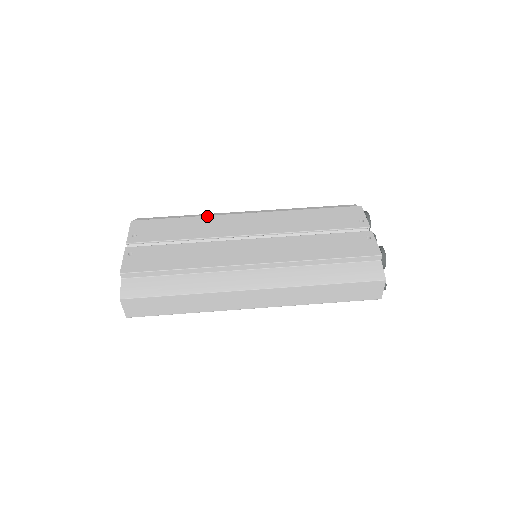
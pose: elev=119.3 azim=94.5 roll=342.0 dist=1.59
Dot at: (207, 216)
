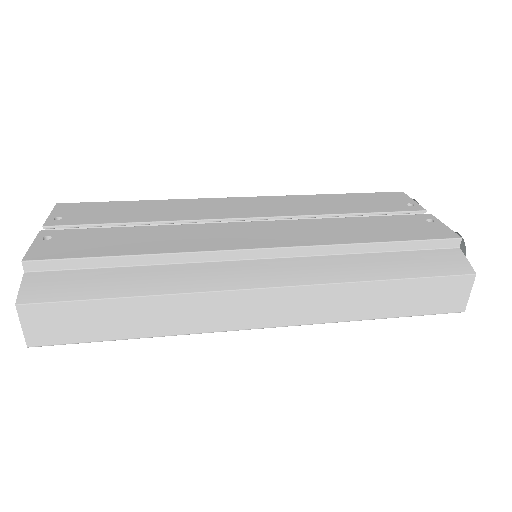
Dot at: (179, 199)
